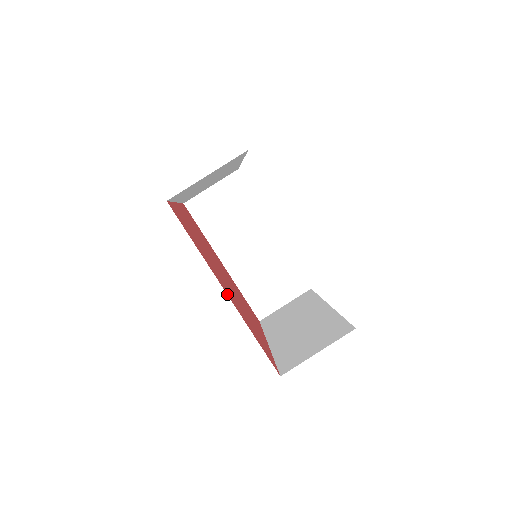
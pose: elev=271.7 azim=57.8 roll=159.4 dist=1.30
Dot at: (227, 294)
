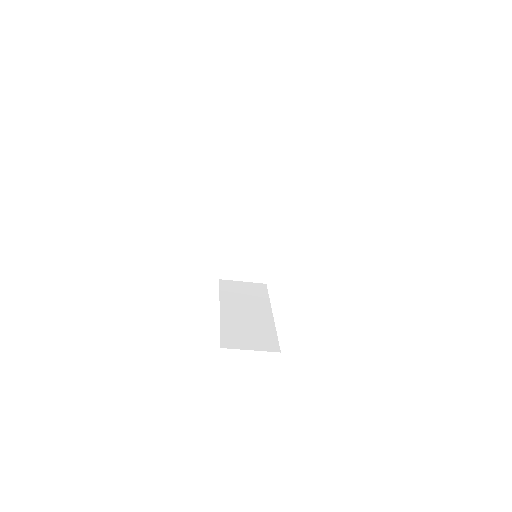
Dot at: (220, 307)
